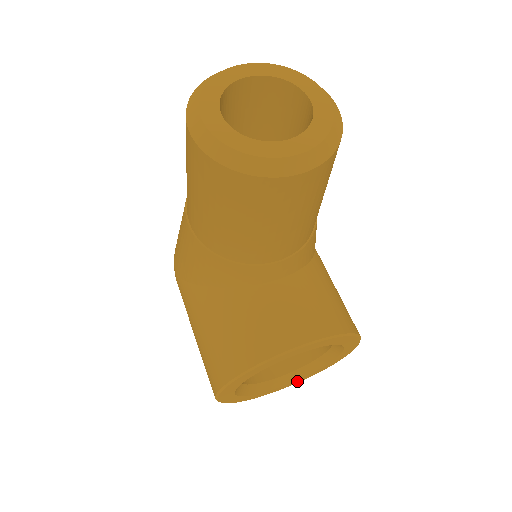
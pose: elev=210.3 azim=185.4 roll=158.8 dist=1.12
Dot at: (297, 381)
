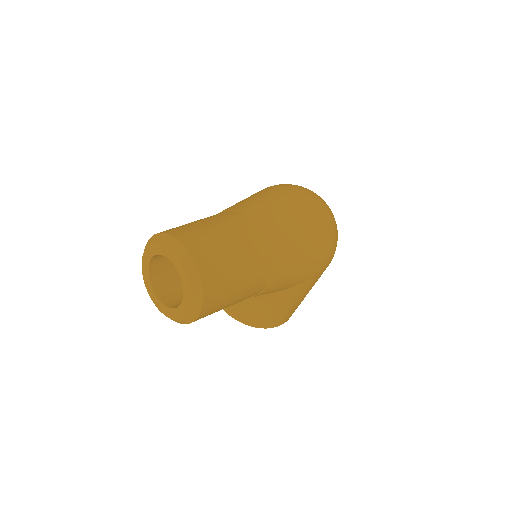
Dot at: occluded
